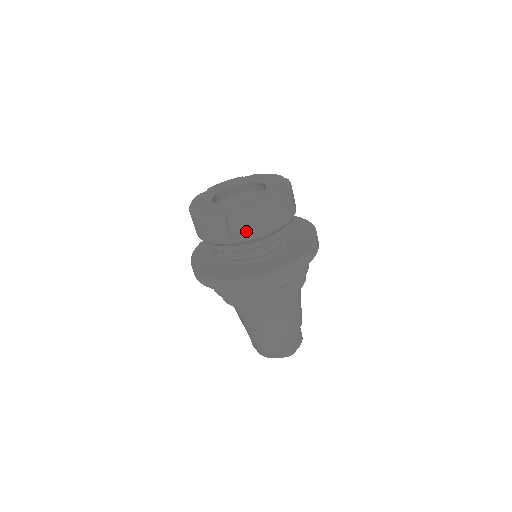
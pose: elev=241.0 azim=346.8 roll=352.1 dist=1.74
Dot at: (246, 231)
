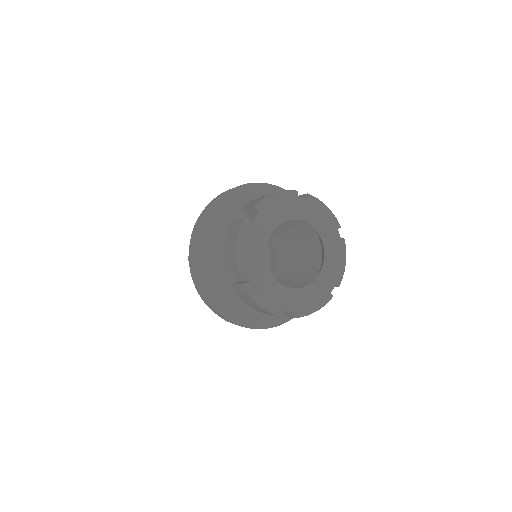
Dot at: occluded
